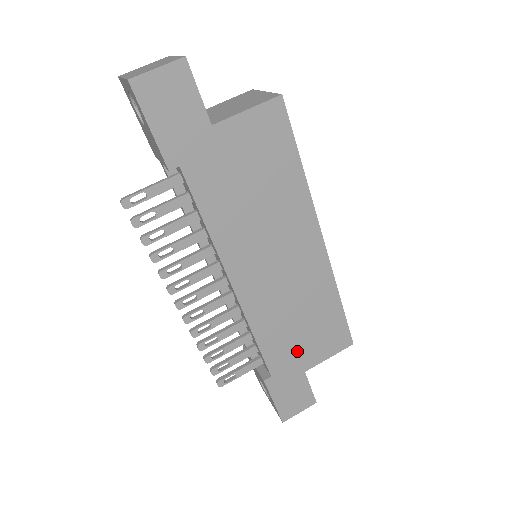
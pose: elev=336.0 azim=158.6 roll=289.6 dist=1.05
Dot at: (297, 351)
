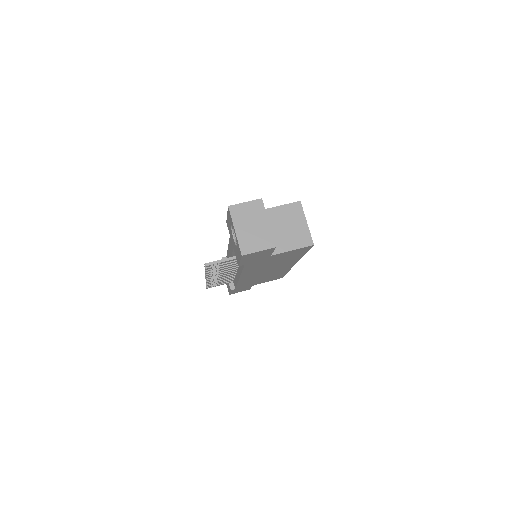
Dot at: (254, 283)
